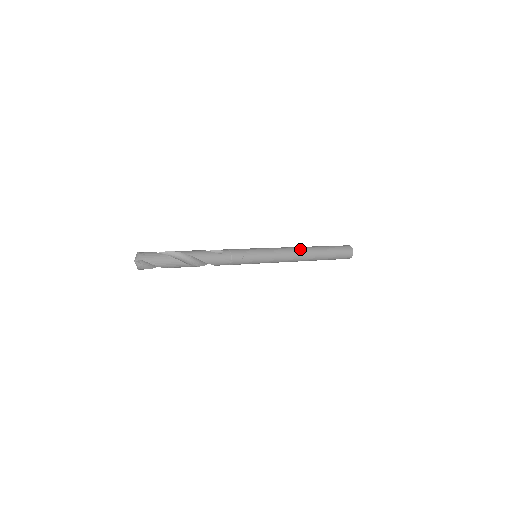
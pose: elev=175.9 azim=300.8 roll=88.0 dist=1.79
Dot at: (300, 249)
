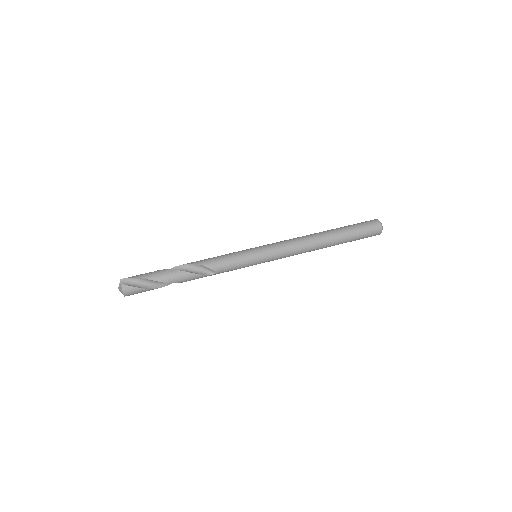
Dot at: (311, 250)
